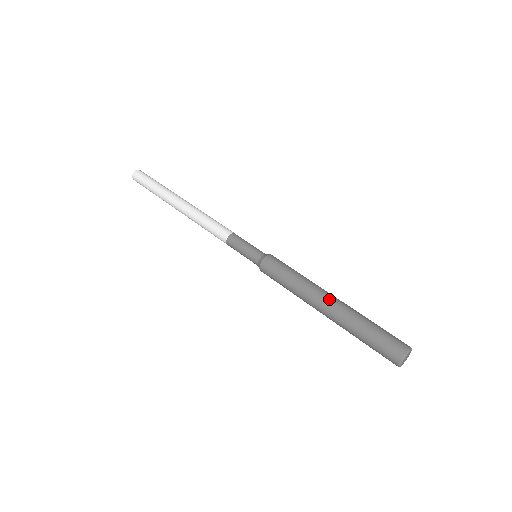
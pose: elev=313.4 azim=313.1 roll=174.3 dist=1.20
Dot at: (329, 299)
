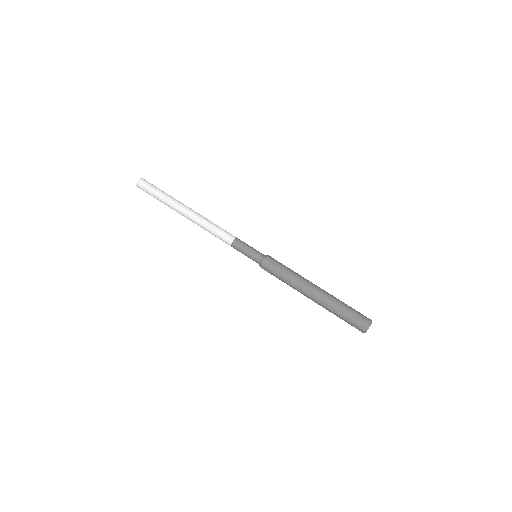
Dot at: (312, 295)
